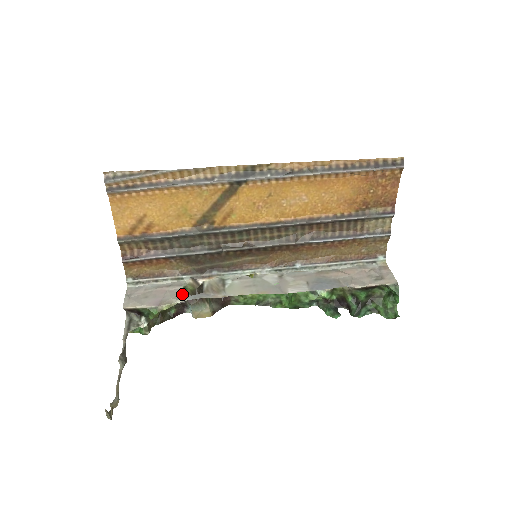
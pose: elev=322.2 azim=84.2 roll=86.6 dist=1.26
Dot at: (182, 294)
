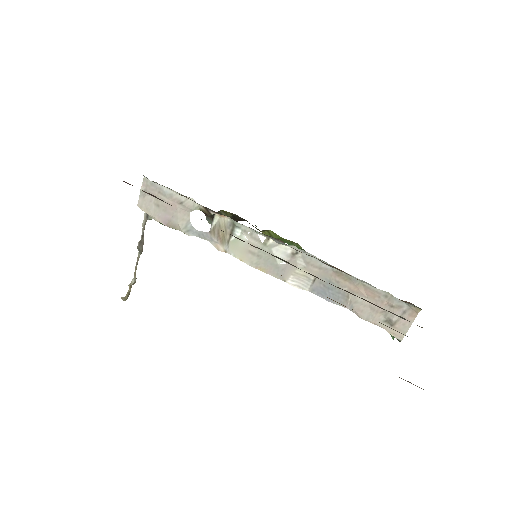
Dot at: (189, 224)
